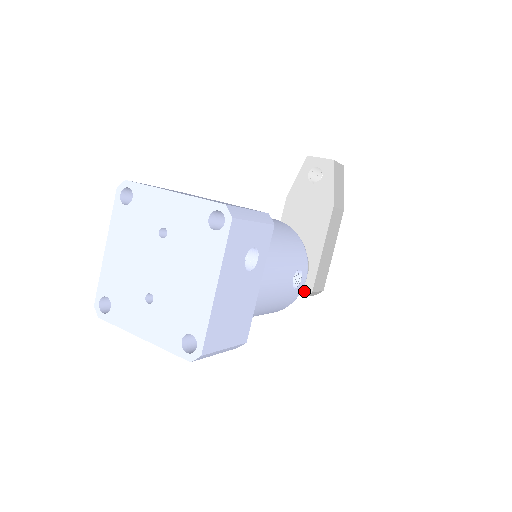
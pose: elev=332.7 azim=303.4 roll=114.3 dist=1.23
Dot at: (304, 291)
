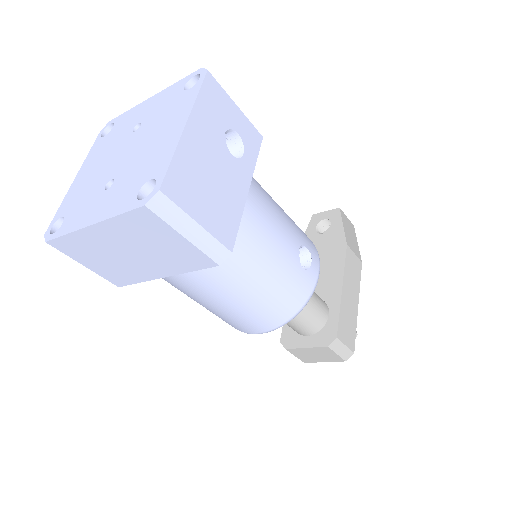
Dot at: (326, 340)
